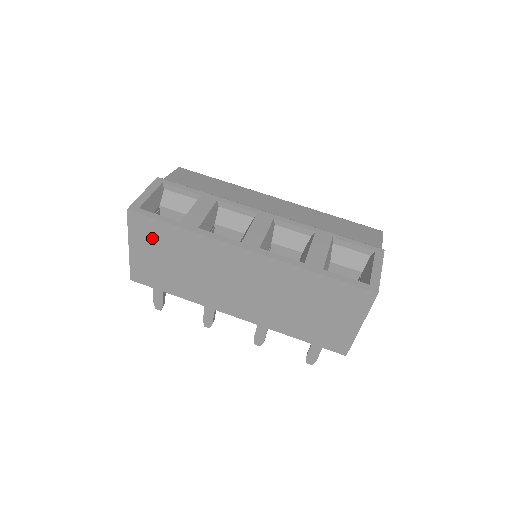
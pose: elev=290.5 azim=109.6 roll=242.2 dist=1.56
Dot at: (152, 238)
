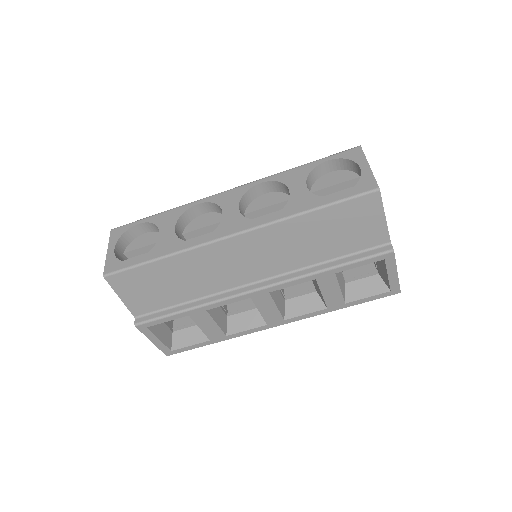
Dot at: occluded
